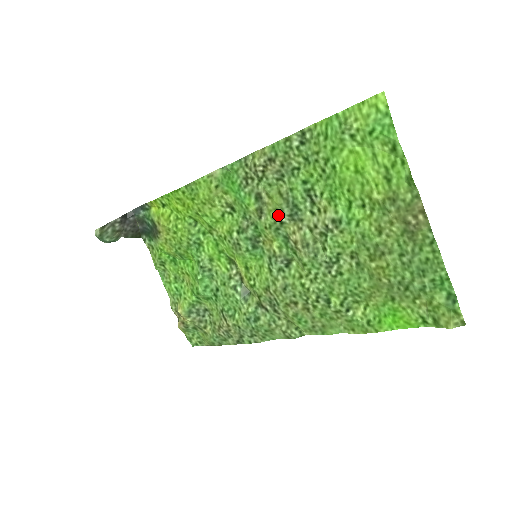
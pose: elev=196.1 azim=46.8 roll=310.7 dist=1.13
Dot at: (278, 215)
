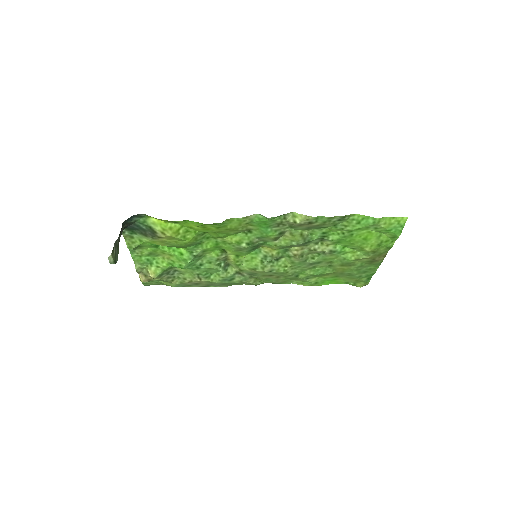
Dot at: (293, 244)
